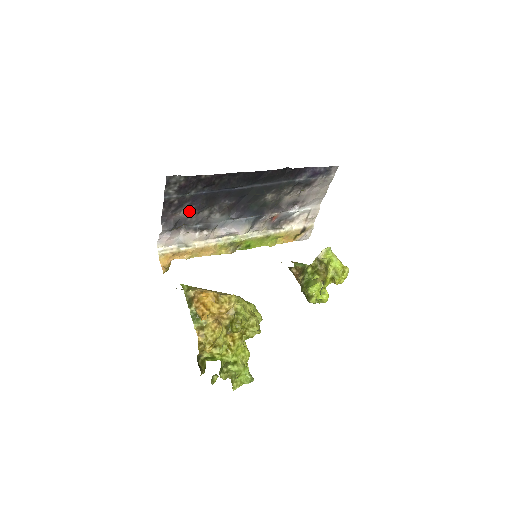
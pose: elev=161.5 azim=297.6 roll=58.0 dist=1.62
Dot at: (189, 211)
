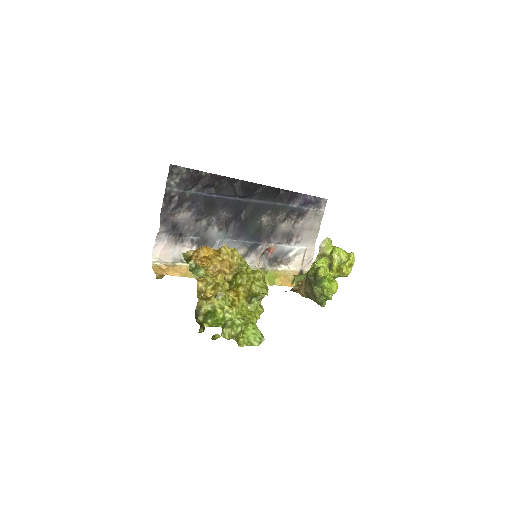
Dot at: (188, 215)
